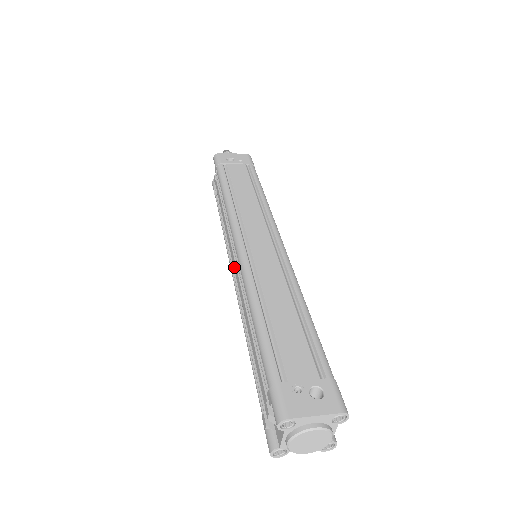
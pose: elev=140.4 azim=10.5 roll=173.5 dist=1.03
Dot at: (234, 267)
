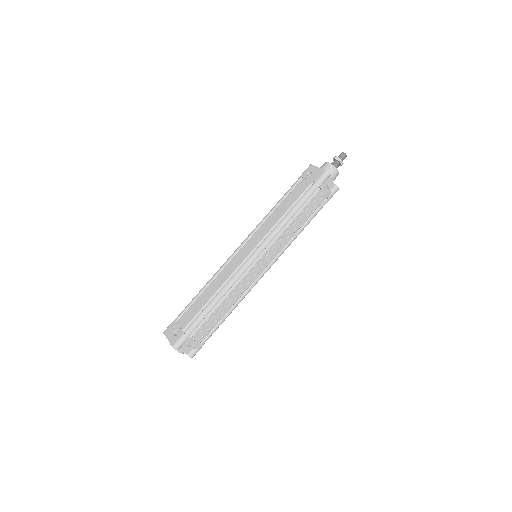
Dot at: occluded
